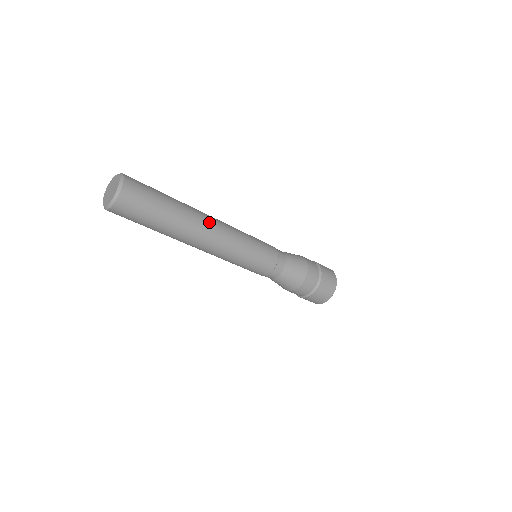
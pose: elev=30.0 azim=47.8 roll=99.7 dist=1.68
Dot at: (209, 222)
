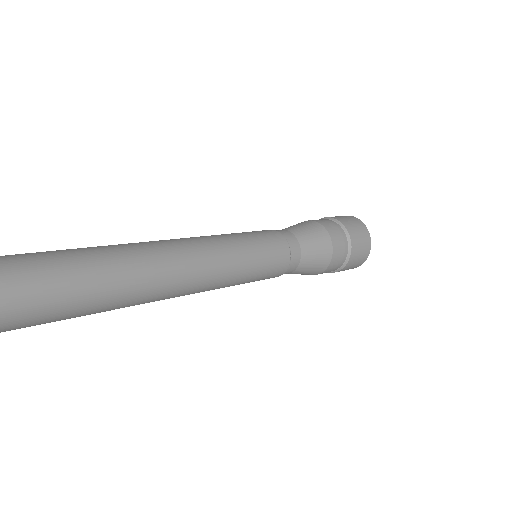
Dot at: (171, 297)
